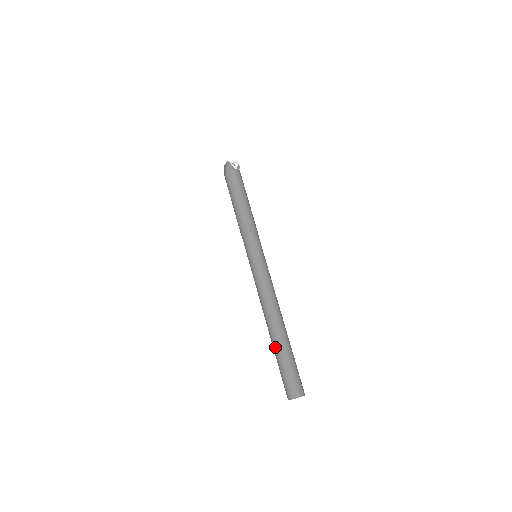
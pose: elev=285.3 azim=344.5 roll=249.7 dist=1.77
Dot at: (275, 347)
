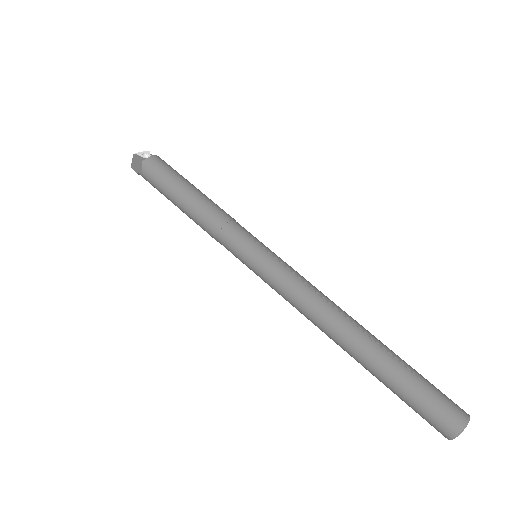
Dot at: (377, 368)
